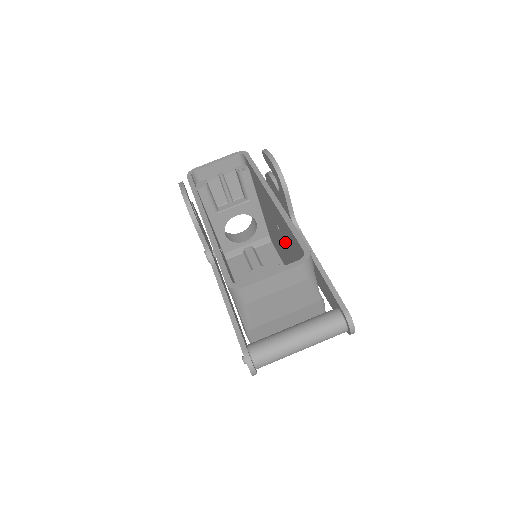
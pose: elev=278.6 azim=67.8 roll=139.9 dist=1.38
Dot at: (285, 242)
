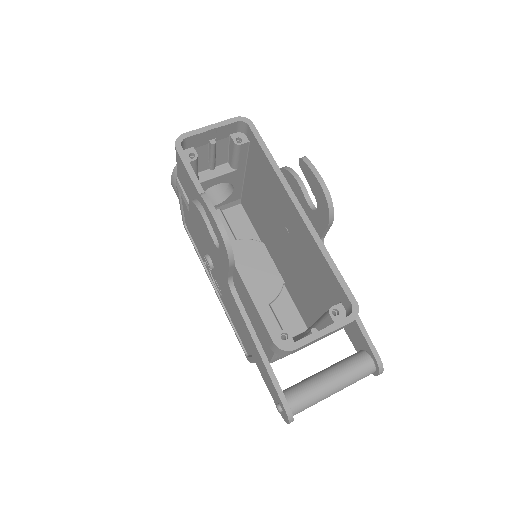
Dot at: (294, 249)
